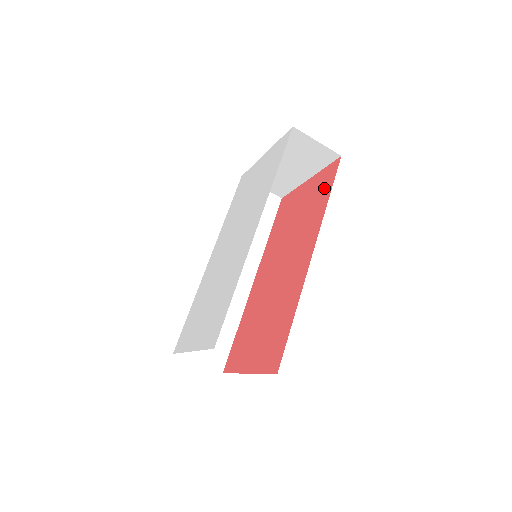
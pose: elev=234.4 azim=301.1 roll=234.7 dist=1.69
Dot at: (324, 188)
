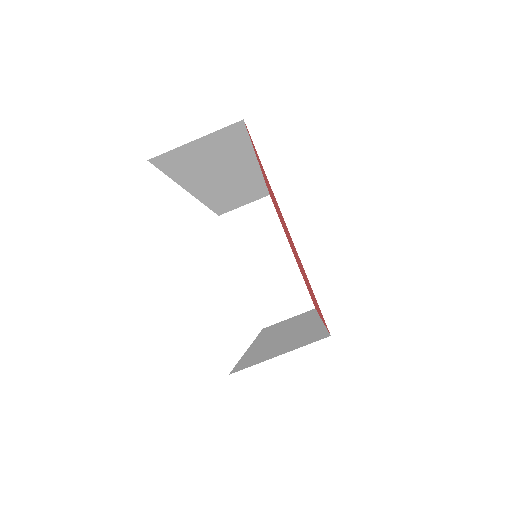
Dot at: occluded
